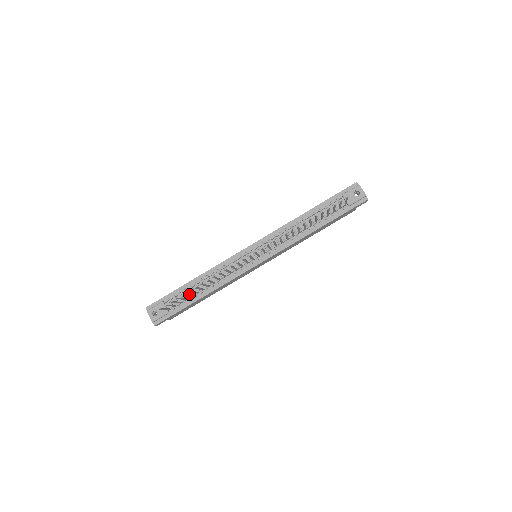
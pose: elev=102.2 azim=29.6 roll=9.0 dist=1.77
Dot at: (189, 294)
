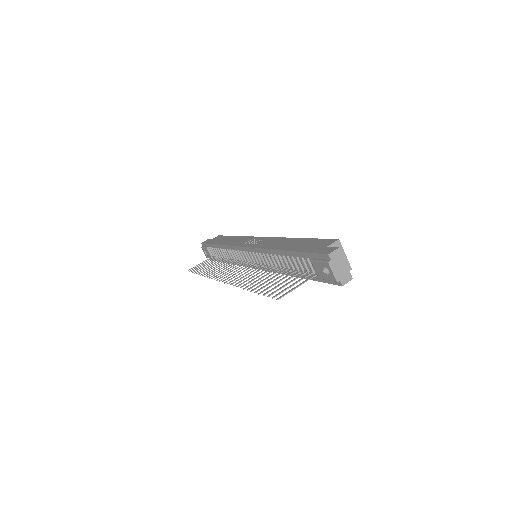
Dot at: occluded
